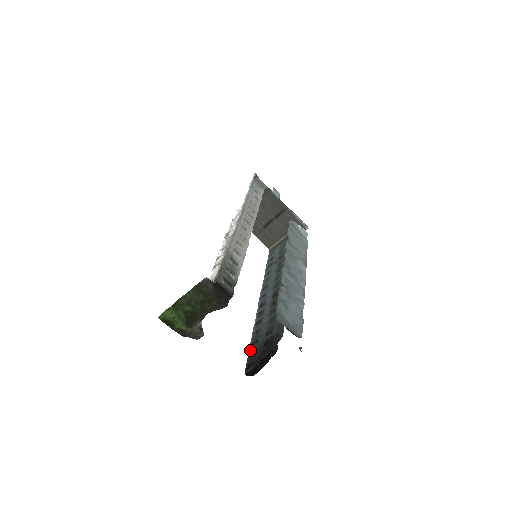
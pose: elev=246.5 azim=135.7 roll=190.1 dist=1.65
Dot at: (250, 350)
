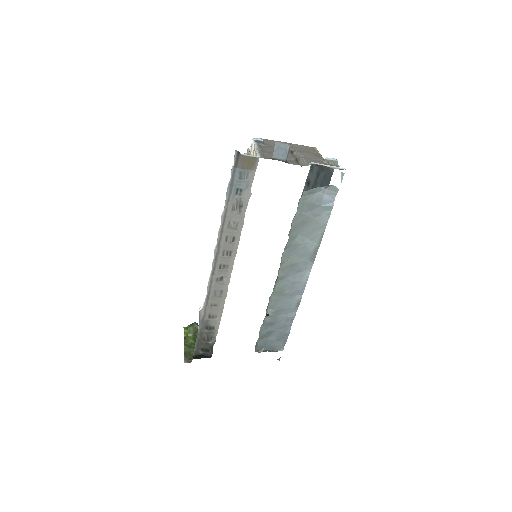
Dot at: occluded
